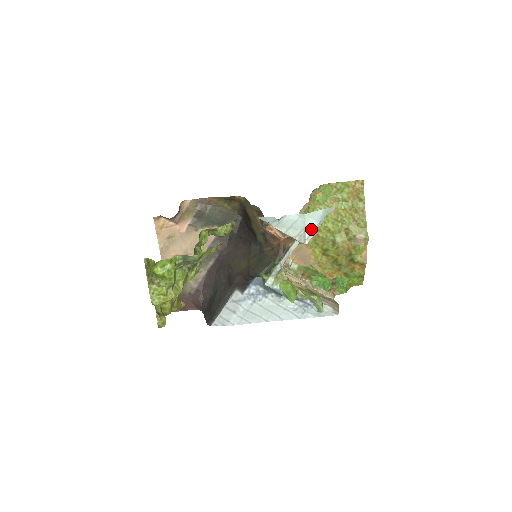
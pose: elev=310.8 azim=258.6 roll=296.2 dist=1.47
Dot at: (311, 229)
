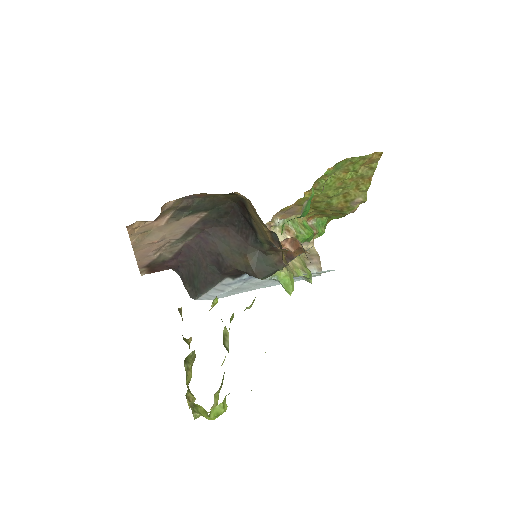
Dot at: occluded
